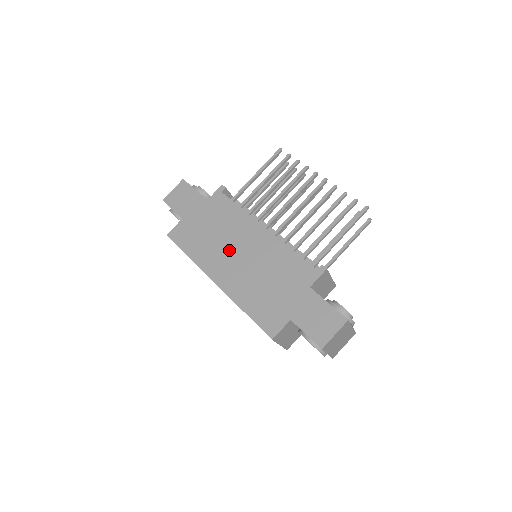
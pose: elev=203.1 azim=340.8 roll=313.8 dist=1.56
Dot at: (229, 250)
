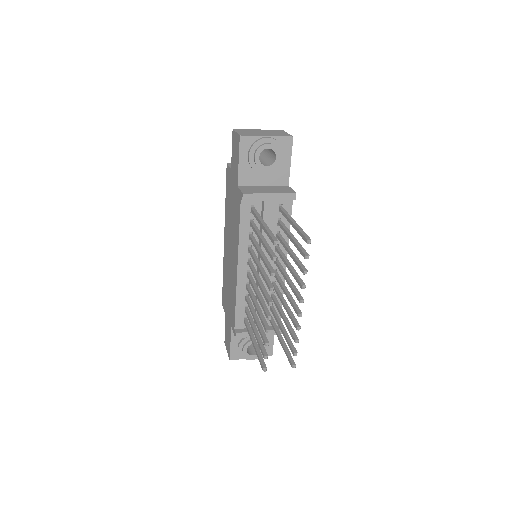
Dot at: (230, 240)
